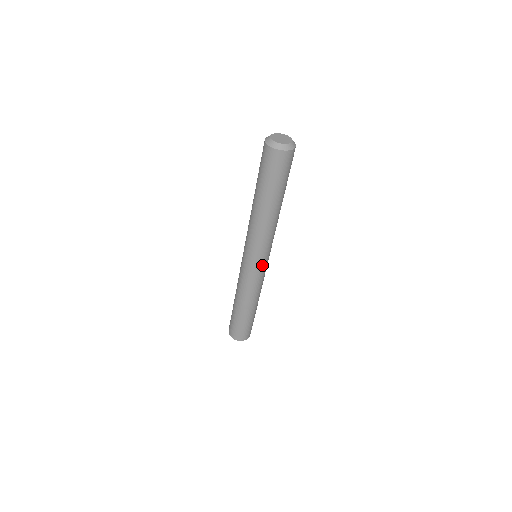
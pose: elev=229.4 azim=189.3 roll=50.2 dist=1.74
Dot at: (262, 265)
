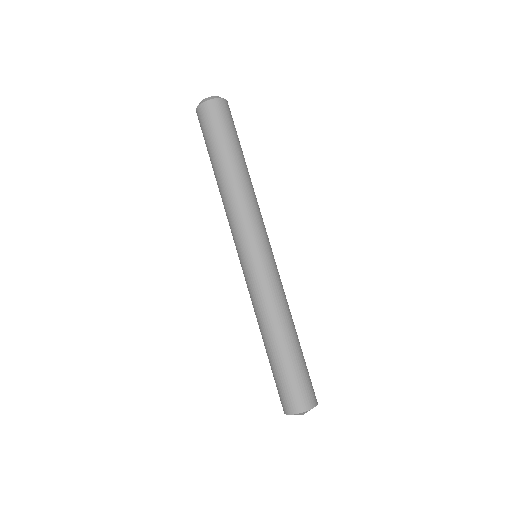
Dot at: (269, 253)
